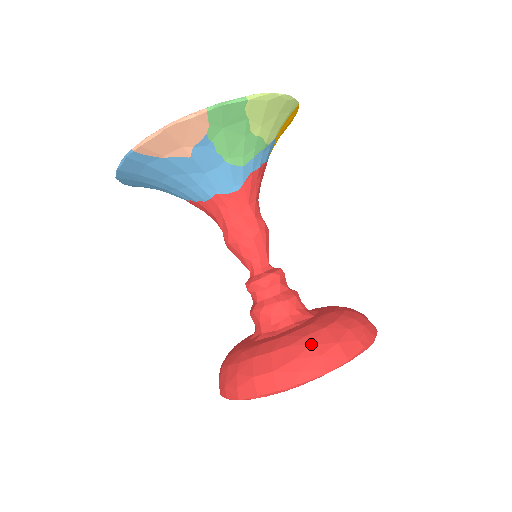
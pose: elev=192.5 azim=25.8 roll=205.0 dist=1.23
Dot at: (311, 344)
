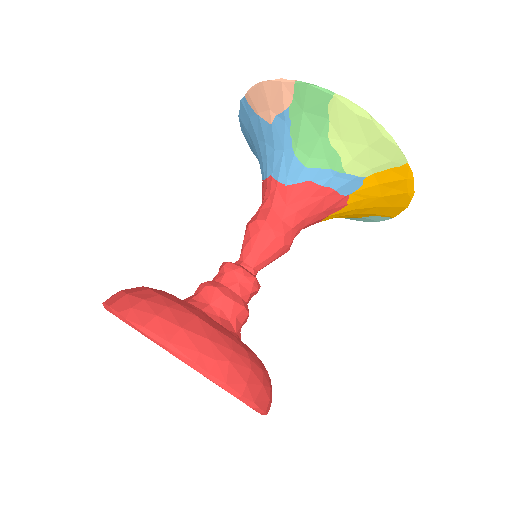
Dot at: (168, 306)
